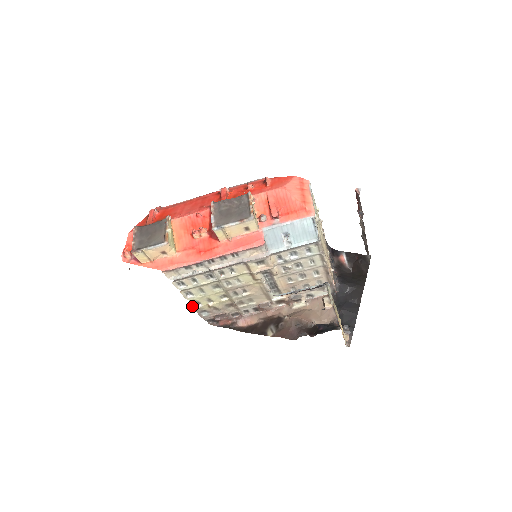
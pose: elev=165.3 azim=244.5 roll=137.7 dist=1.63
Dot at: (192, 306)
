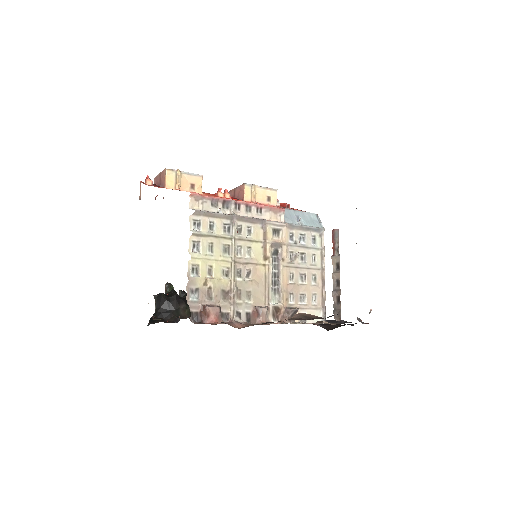
Dot at: (187, 273)
